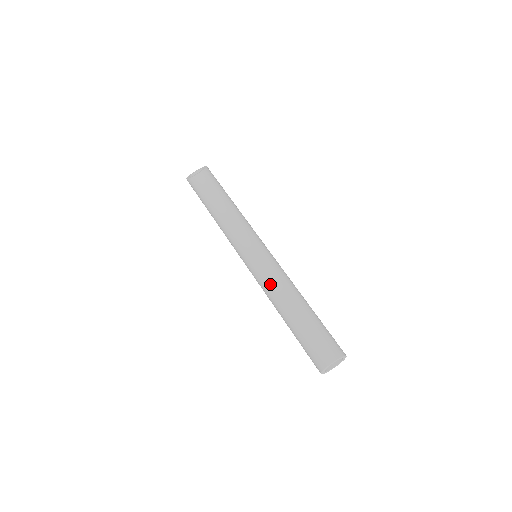
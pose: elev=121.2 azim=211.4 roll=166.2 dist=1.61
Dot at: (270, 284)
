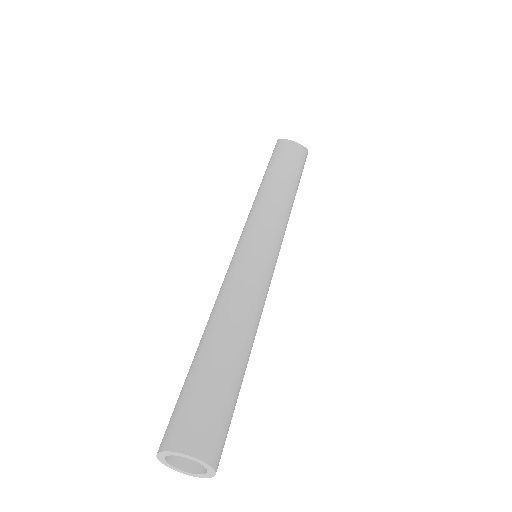
Dot at: (237, 287)
